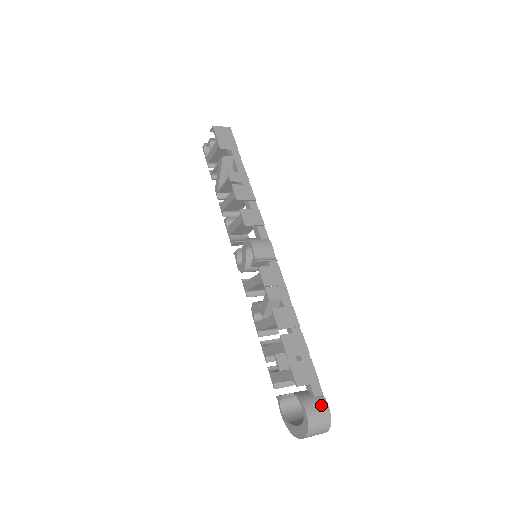
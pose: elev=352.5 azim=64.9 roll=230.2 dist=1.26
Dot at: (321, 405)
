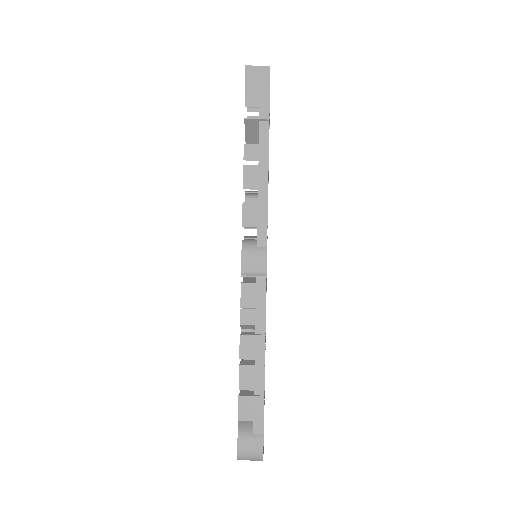
Dot at: (256, 444)
